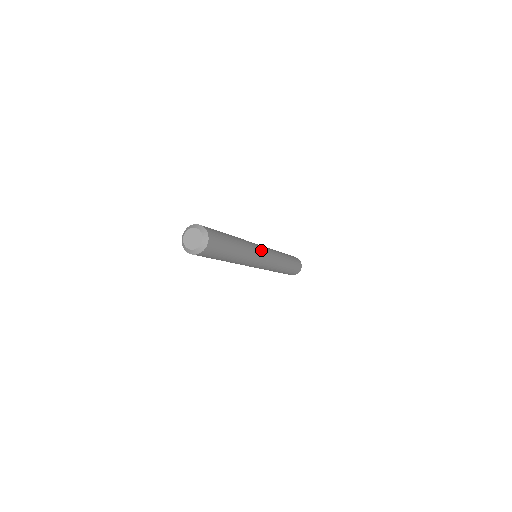
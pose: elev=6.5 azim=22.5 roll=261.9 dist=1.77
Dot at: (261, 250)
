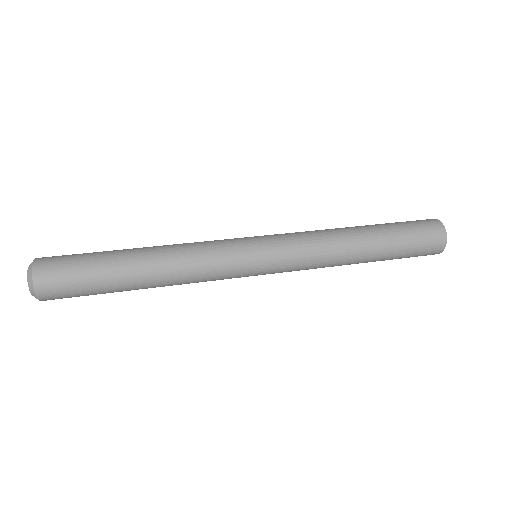
Dot at: (238, 259)
